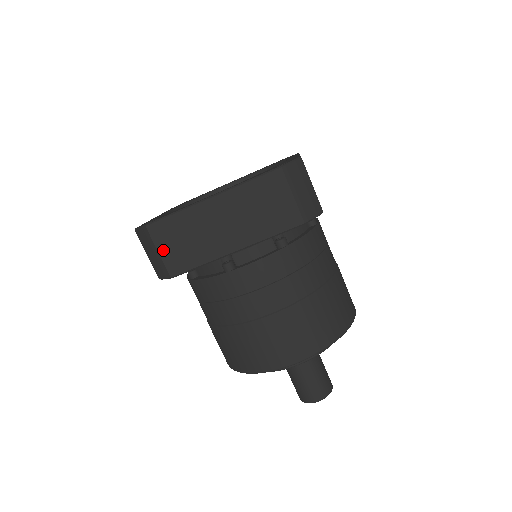
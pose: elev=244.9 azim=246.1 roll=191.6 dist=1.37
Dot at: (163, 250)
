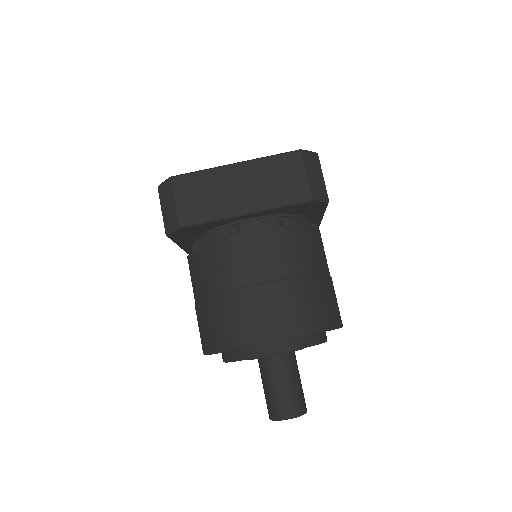
Dot at: (180, 201)
